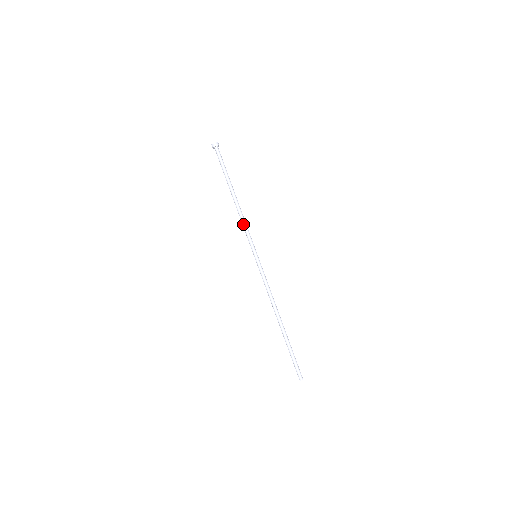
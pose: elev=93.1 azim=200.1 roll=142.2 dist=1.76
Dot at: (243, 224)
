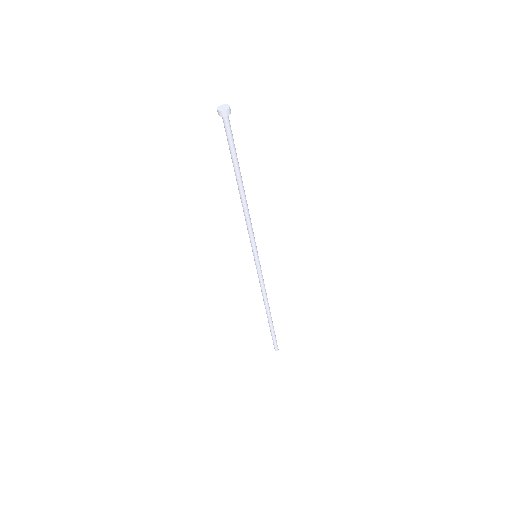
Dot at: (246, 223)
